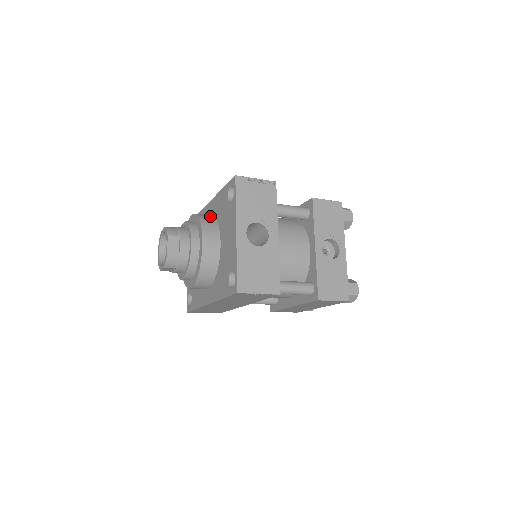
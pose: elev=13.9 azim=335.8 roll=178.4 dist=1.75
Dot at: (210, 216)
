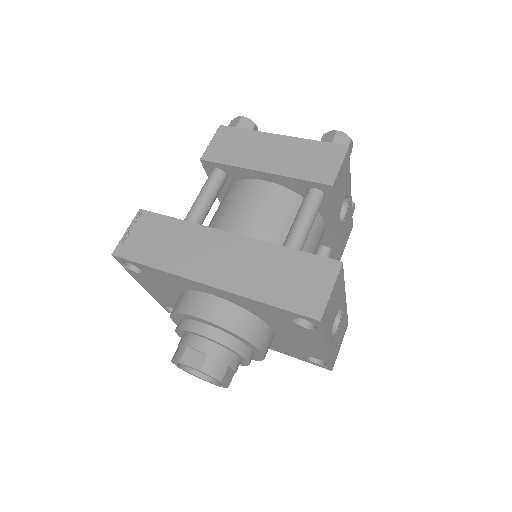
Dot at: (238, 313)
